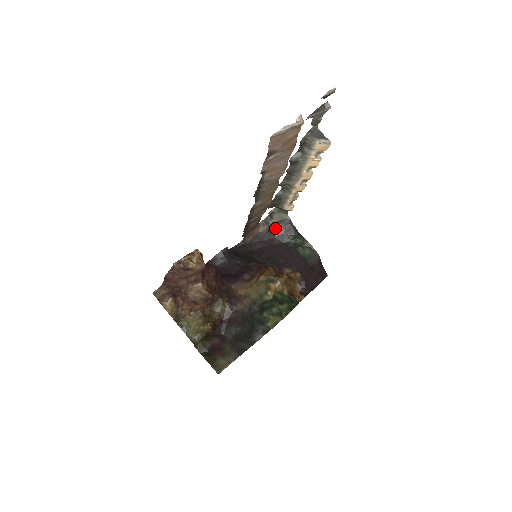
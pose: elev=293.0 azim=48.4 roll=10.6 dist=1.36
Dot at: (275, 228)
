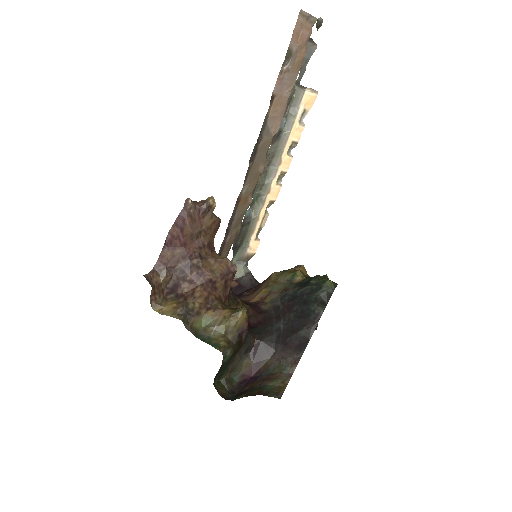
Dot at: (238, 285)
